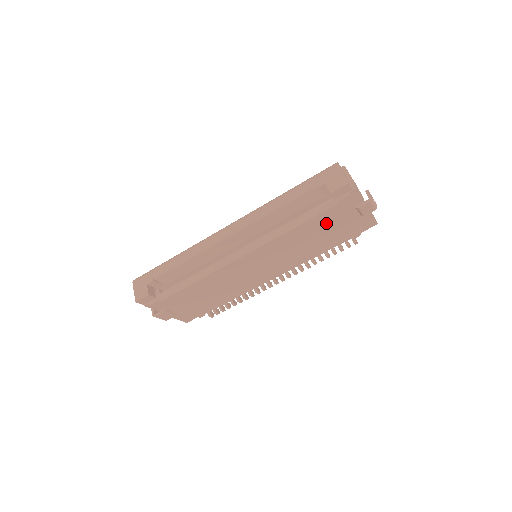
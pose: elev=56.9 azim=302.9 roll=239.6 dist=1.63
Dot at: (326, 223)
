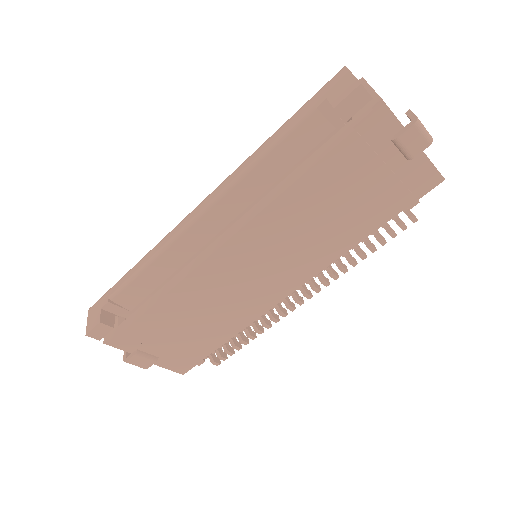
Dot at: (345, 175)
